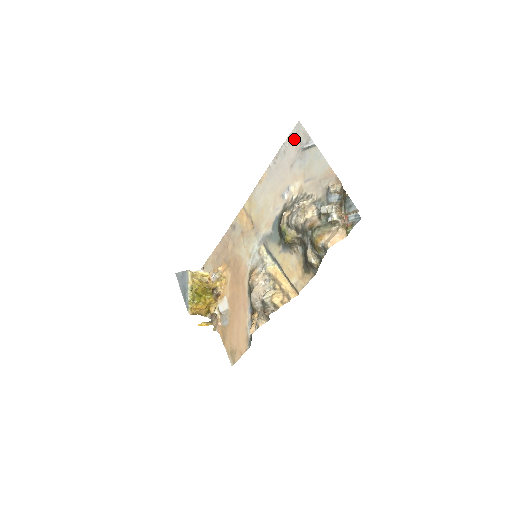
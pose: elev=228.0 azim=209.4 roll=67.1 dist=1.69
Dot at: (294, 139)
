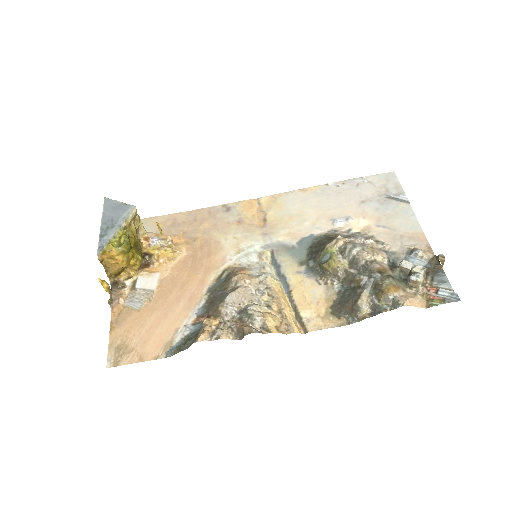
Dot at: (380, 182)
